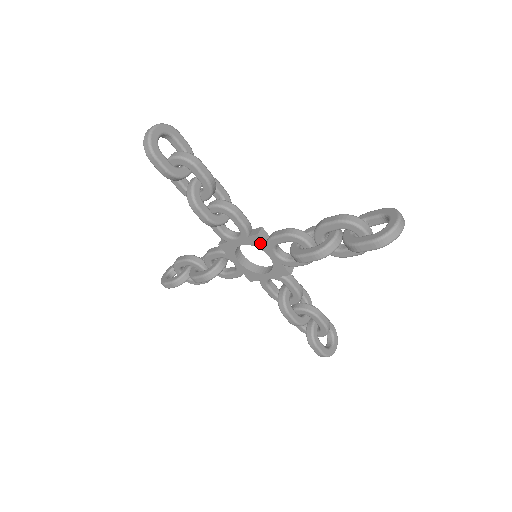
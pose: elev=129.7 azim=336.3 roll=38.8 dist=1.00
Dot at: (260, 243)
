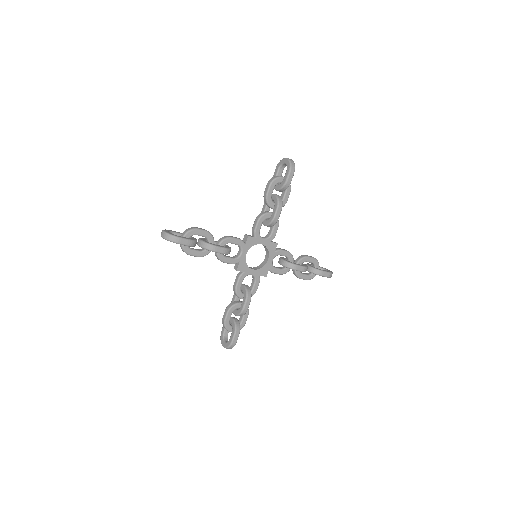
Dot at: (273, 249)
